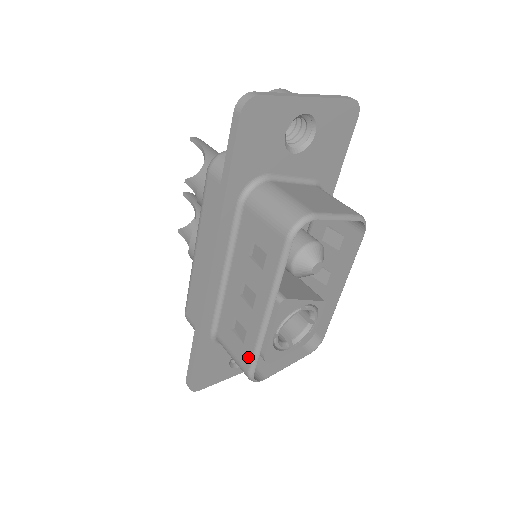
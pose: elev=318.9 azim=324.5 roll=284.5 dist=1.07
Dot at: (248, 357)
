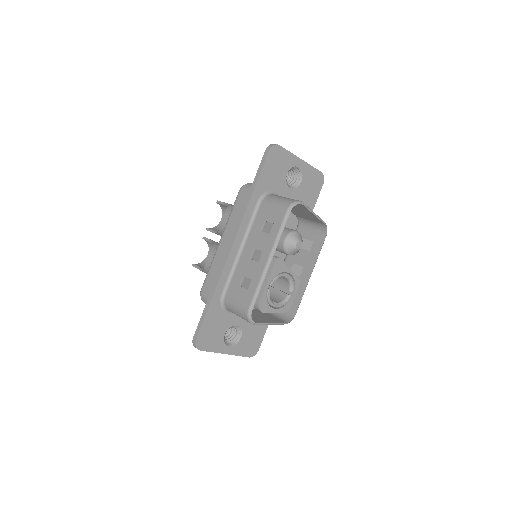
Dot at: (250, 297)
